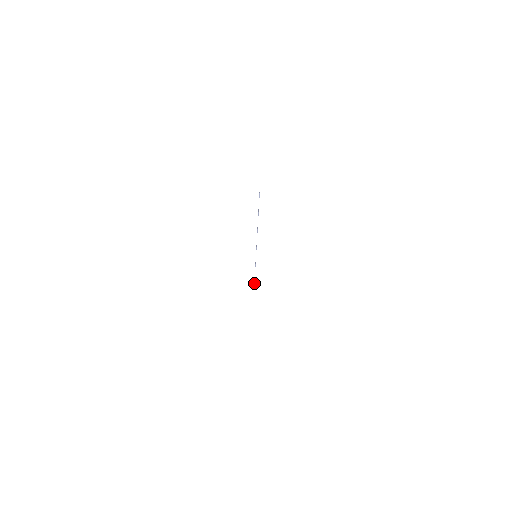
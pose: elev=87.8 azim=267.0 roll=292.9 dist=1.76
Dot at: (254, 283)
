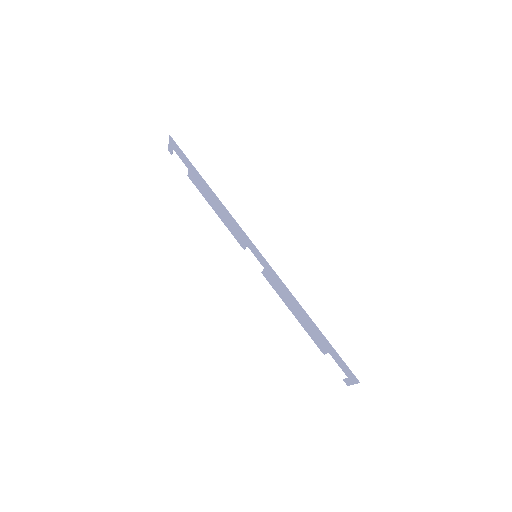
Dot at: (304, 311)
